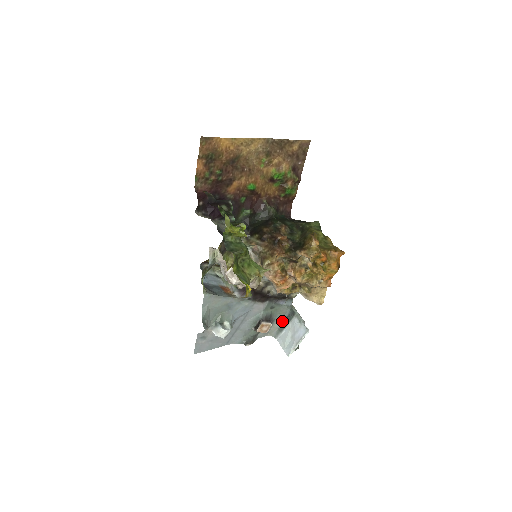
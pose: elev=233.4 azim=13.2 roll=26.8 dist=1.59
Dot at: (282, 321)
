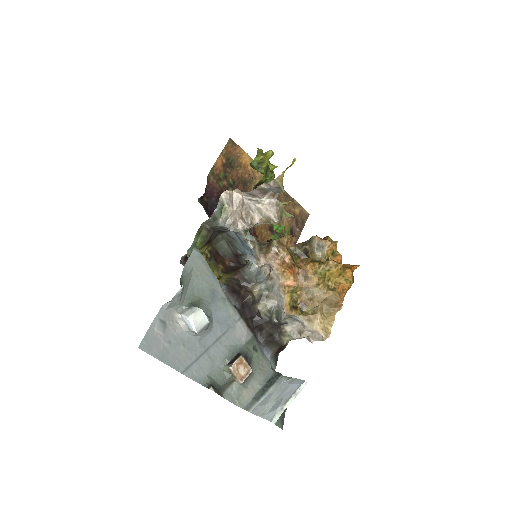
Dot at: (260, 386)
